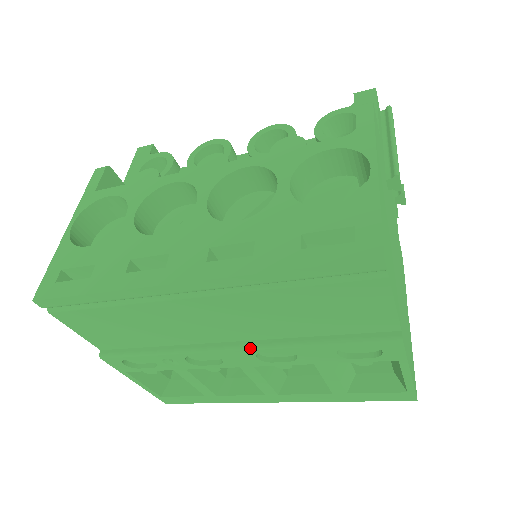
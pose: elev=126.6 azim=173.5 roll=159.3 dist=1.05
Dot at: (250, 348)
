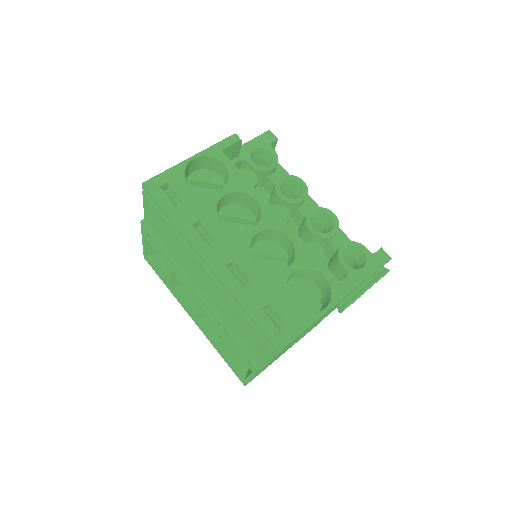
Dot at: (205, 301)
